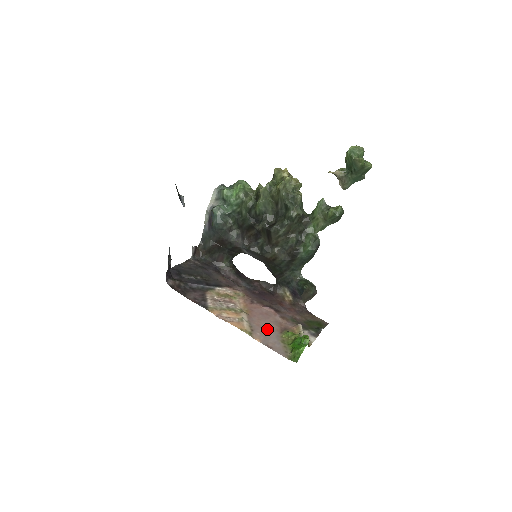
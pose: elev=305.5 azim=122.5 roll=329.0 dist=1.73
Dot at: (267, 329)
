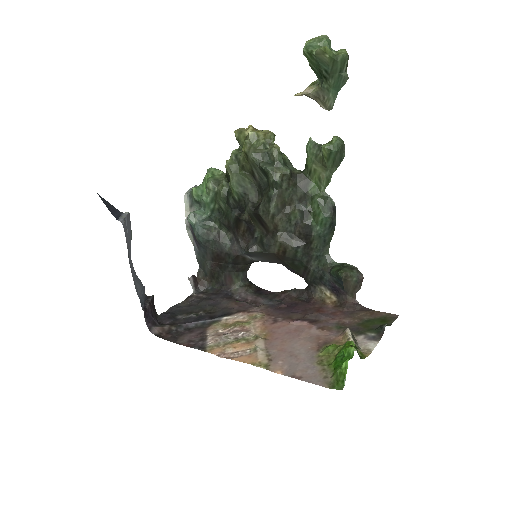
Dot at: (295, 352)
